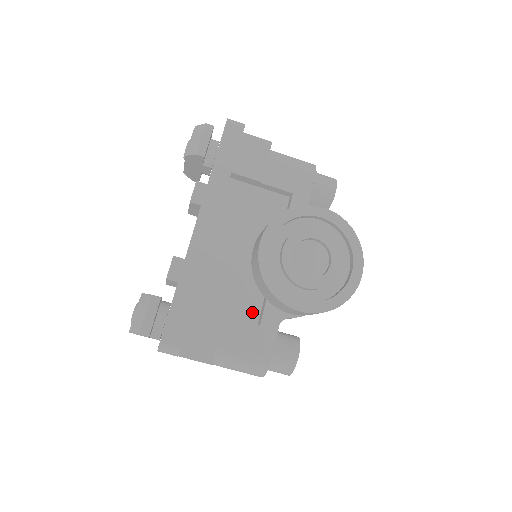
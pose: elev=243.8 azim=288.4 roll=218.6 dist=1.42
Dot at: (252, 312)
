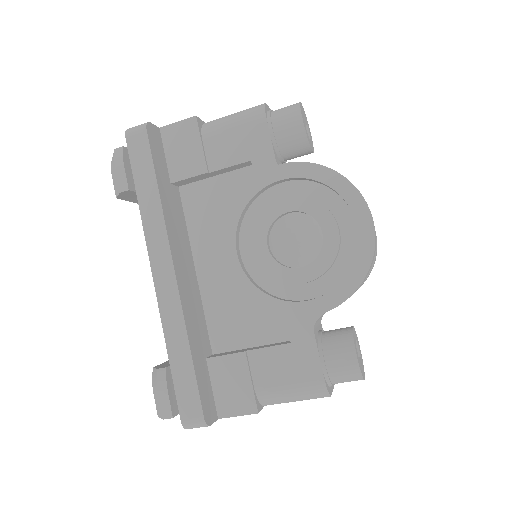
Dot at: (279, 327)
